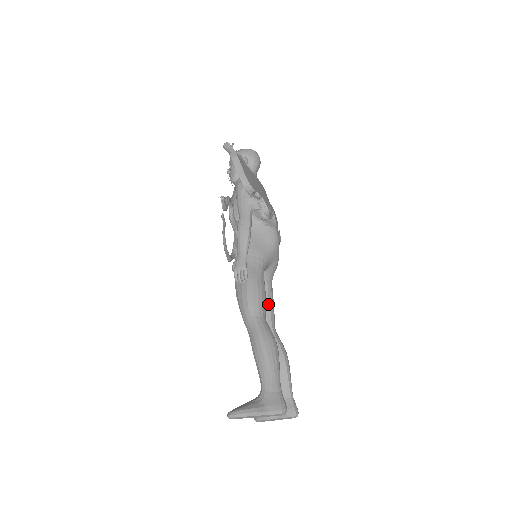
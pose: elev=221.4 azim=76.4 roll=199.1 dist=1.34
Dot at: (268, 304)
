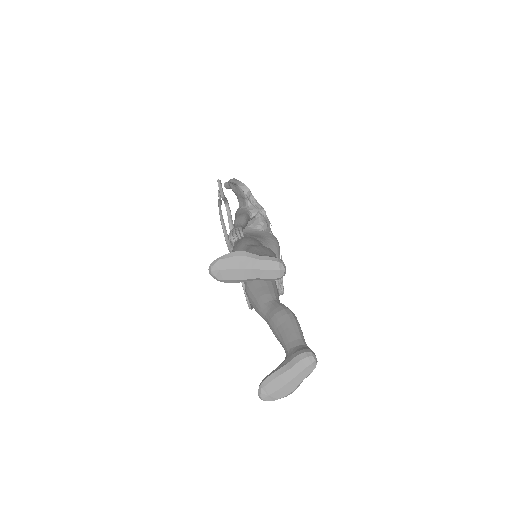
Dot at: (270, 283)
